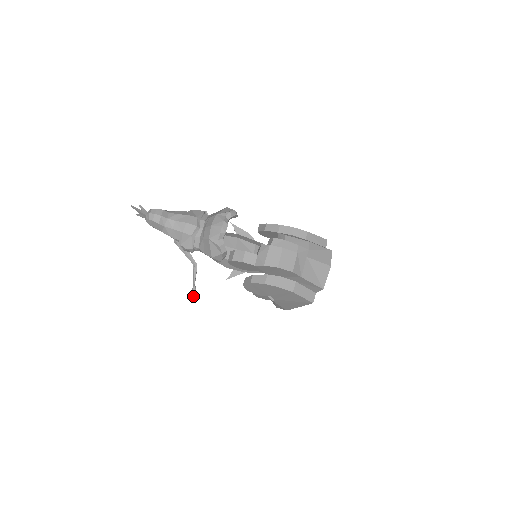
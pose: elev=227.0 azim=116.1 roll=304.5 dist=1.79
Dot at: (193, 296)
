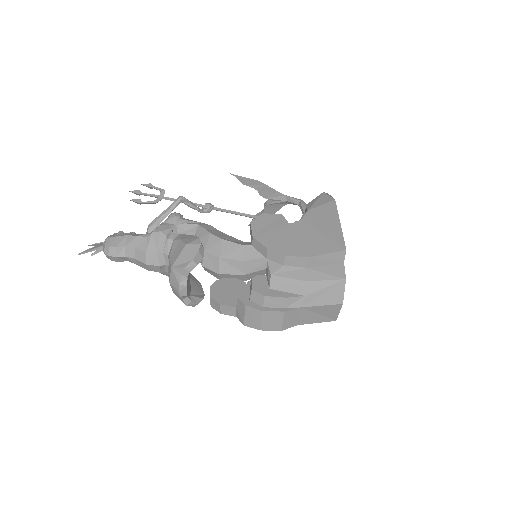
Dot at: occluded
